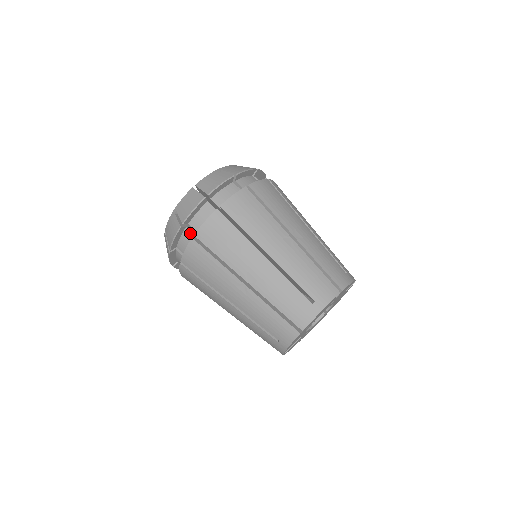
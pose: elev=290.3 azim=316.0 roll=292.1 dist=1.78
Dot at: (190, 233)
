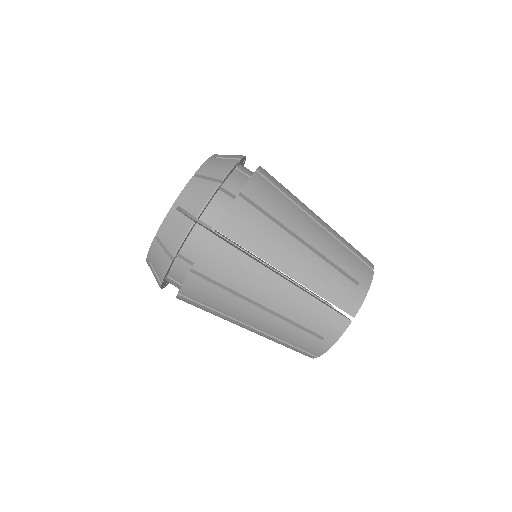
Dot at: (174, 282)
